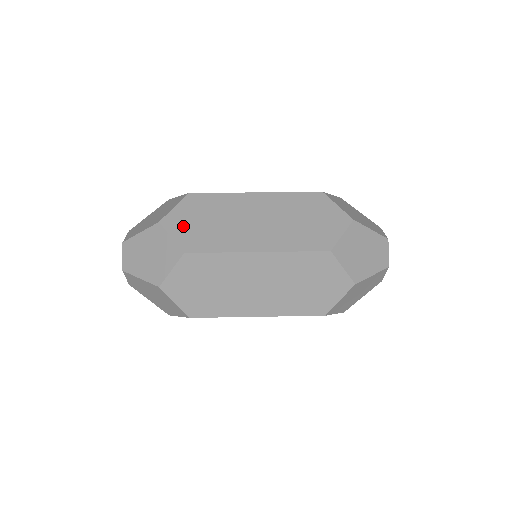
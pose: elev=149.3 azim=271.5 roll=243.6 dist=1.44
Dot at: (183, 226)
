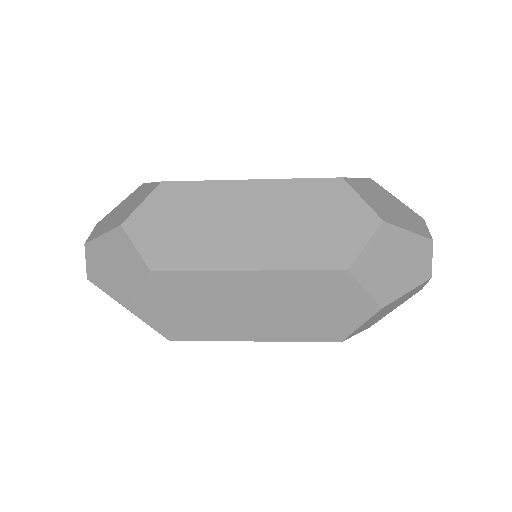
Dot at: occluded
